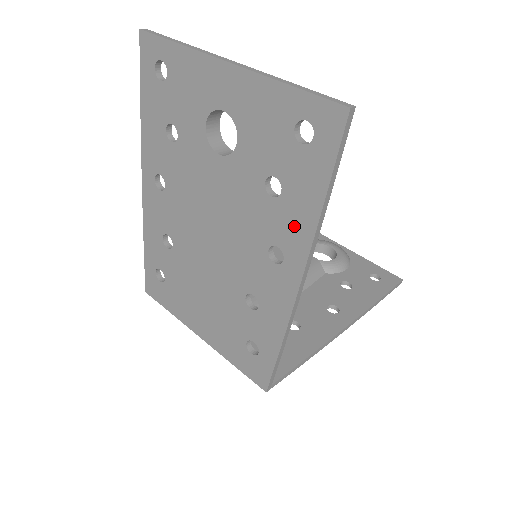
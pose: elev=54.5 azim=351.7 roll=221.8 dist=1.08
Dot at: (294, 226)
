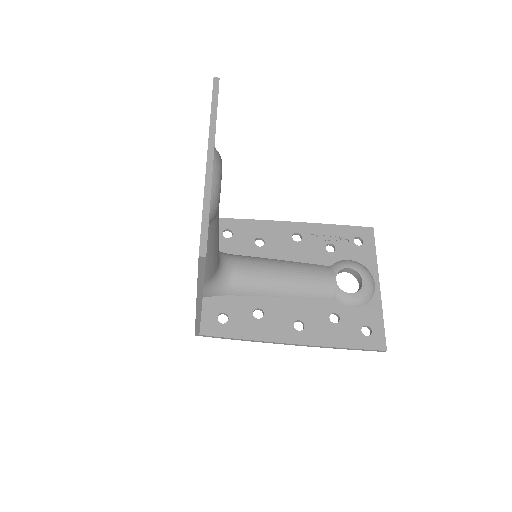
Dot at: occluded
